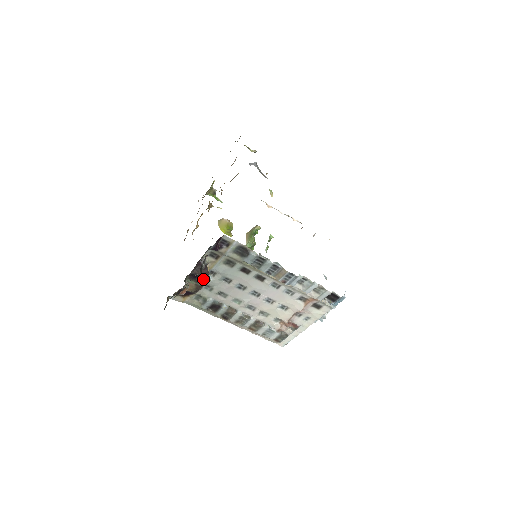
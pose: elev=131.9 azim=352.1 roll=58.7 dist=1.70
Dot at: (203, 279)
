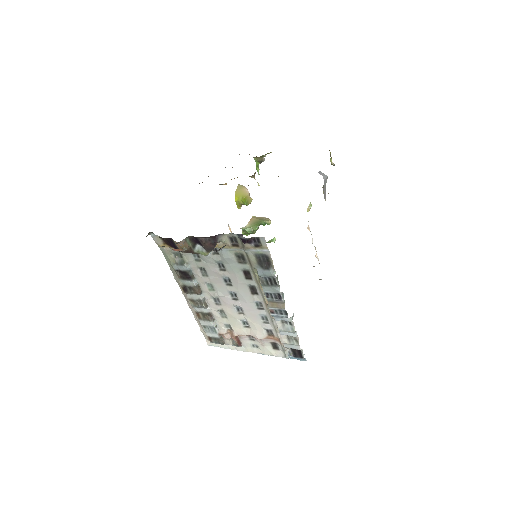
Dot at: (202, 249)
